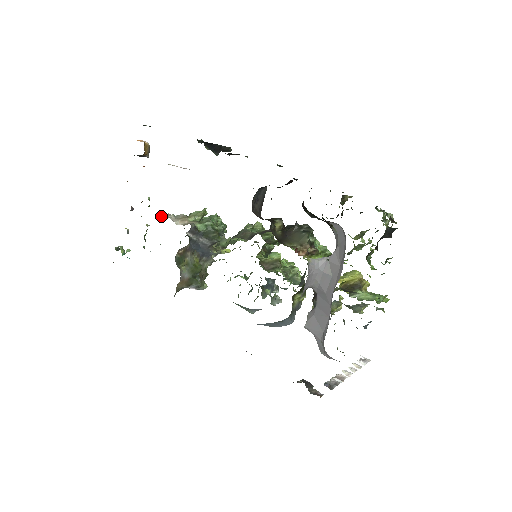
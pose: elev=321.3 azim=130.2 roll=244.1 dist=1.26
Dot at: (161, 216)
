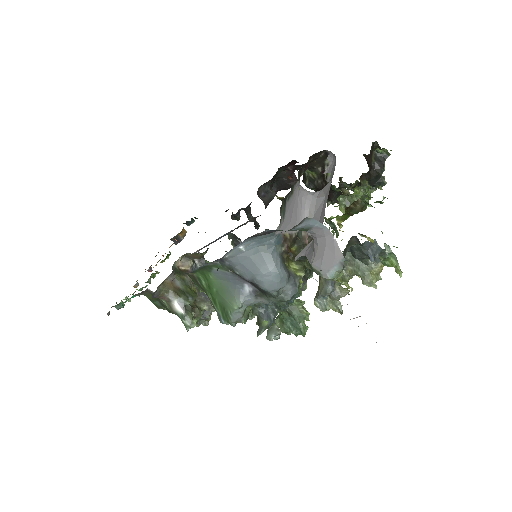
Dot at: occluded
